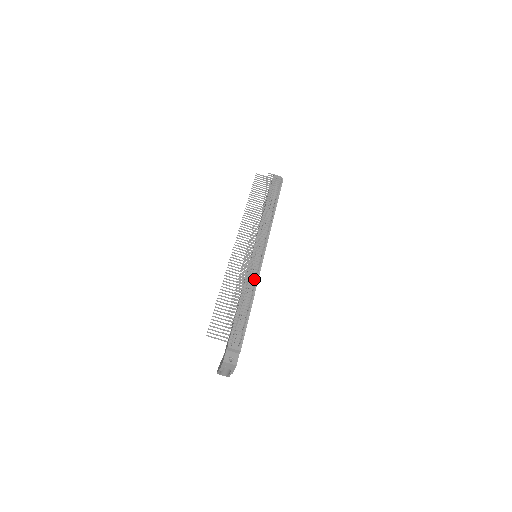
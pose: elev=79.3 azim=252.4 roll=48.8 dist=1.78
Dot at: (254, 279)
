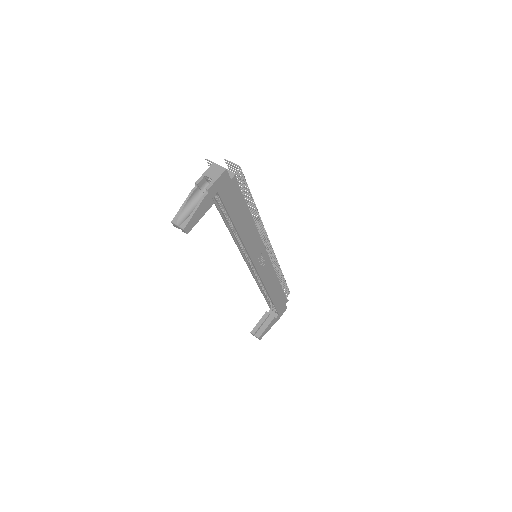
Dot at: occluded
